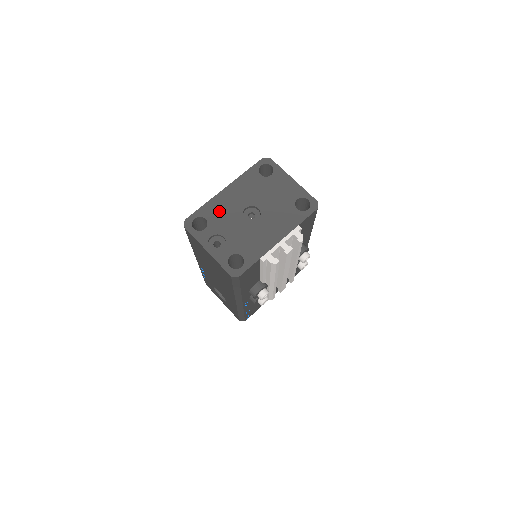
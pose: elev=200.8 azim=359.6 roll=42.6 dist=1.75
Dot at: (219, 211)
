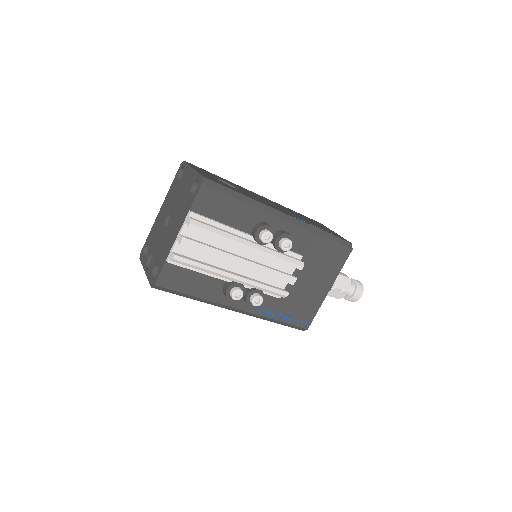
Dot at: (155, 232)
